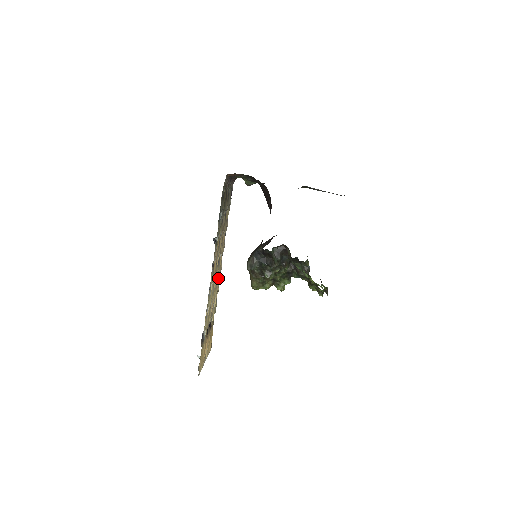
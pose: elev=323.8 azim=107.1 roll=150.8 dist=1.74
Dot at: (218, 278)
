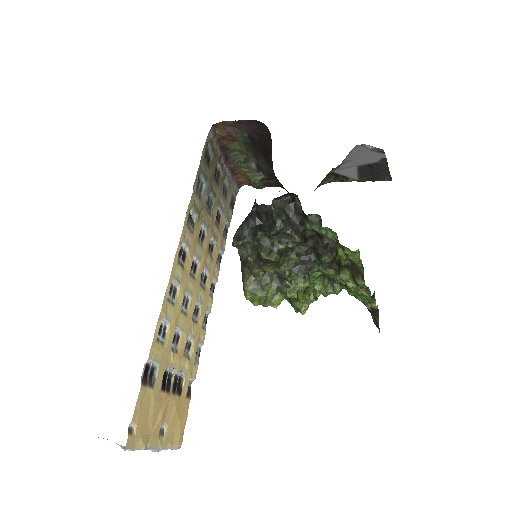
Dot at: (201, 312)
